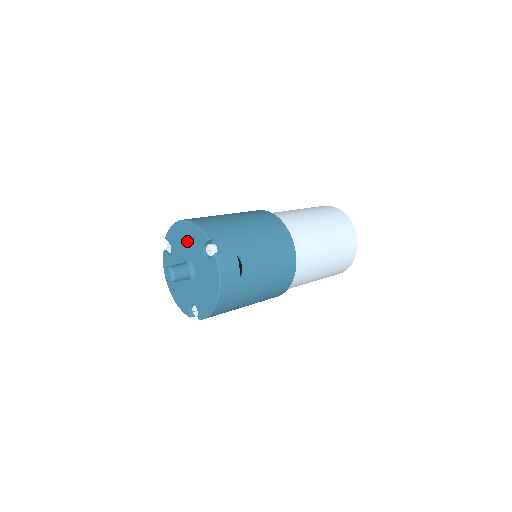
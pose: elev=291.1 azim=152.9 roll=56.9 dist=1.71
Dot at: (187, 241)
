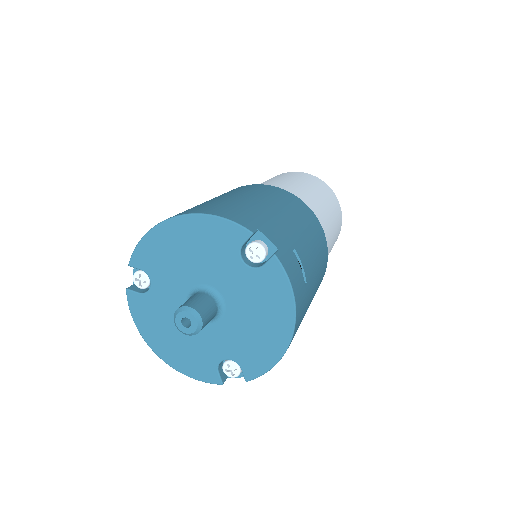
Dot at: (193, 252)
